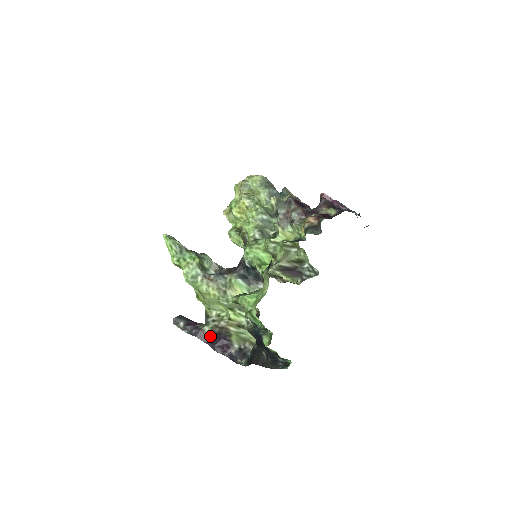
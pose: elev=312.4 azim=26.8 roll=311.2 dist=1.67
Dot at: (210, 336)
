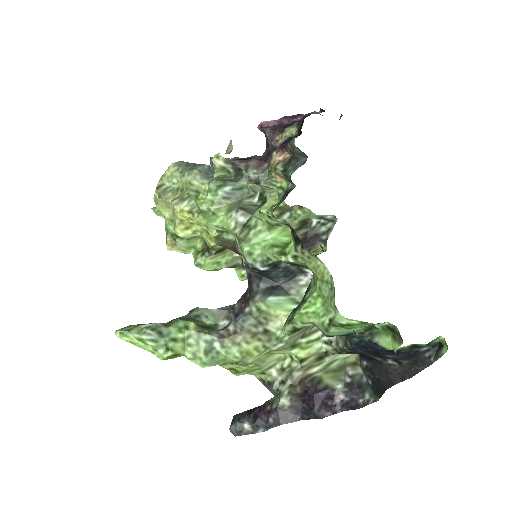
Dot at: (297, 406)
